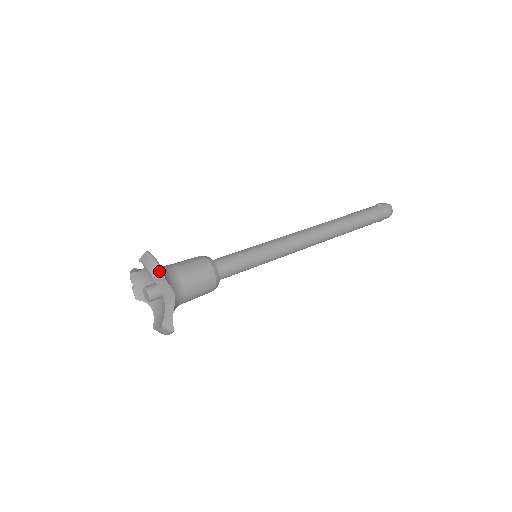
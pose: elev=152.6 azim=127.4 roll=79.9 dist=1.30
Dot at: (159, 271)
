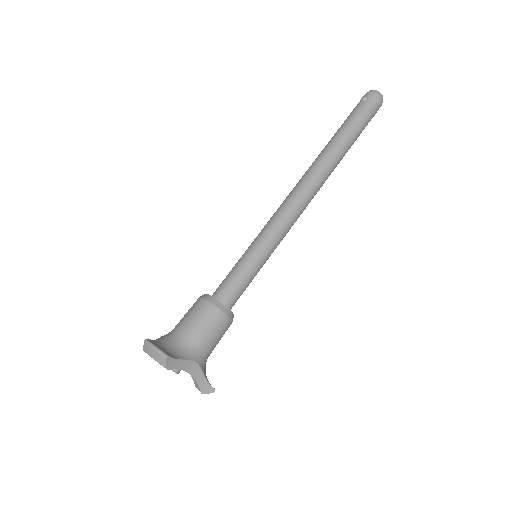
Dot at: (167, 360)
